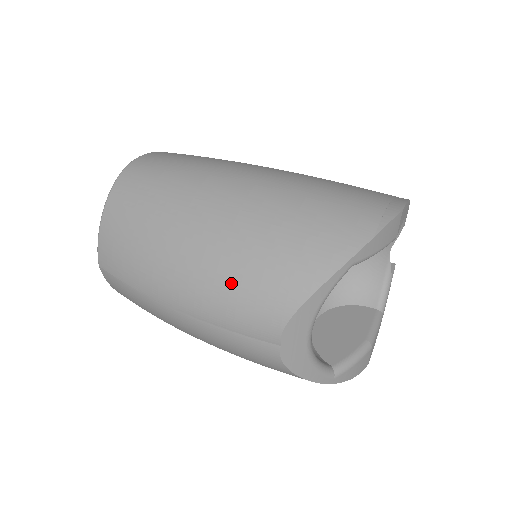
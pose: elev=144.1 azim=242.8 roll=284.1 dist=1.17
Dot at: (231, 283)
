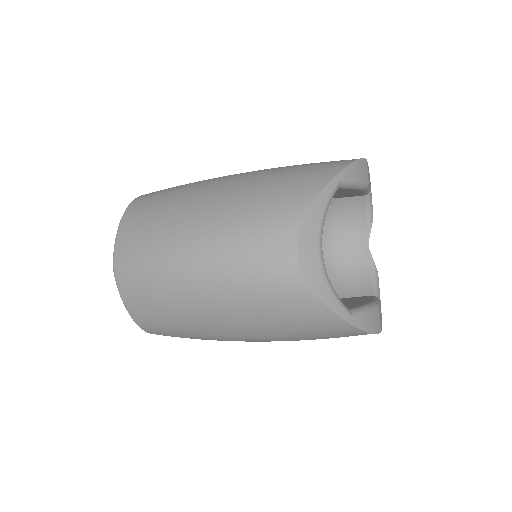
Dot at: (245, 214)
